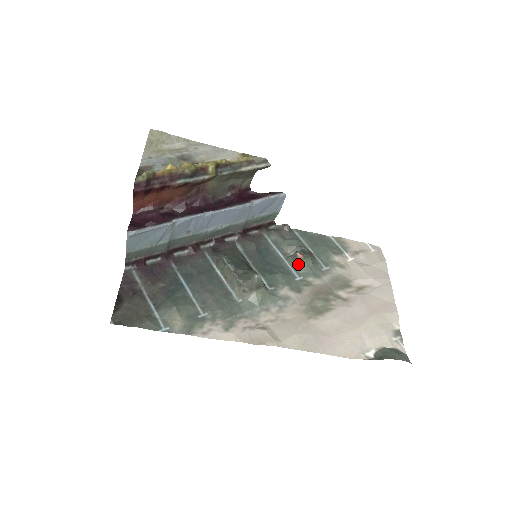
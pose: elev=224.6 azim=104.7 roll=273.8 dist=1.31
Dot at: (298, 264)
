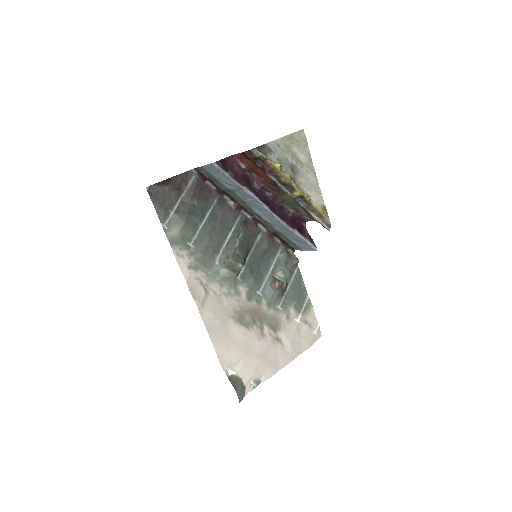
Dot at: (270, 287)
